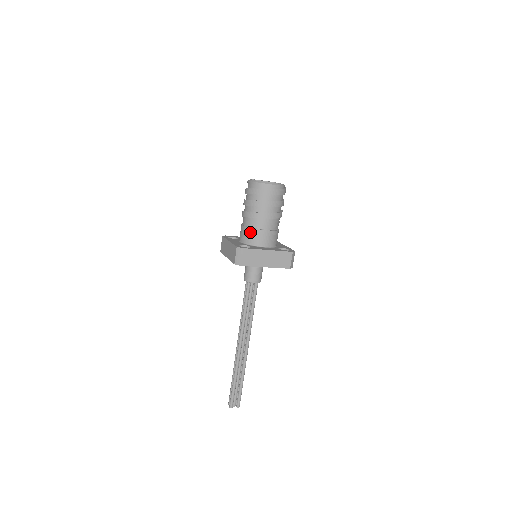
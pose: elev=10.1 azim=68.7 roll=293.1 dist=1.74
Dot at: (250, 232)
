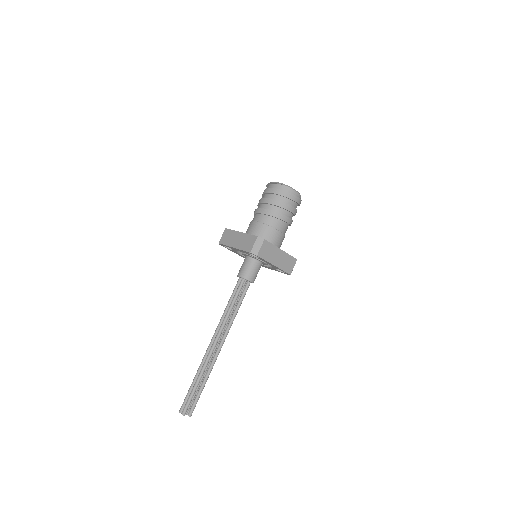
Dot at: (265, 229)
